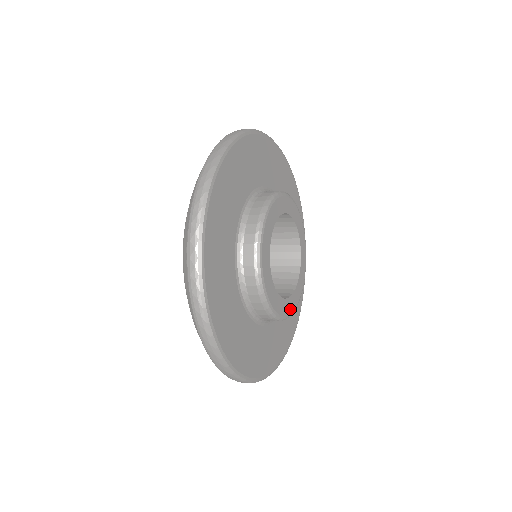
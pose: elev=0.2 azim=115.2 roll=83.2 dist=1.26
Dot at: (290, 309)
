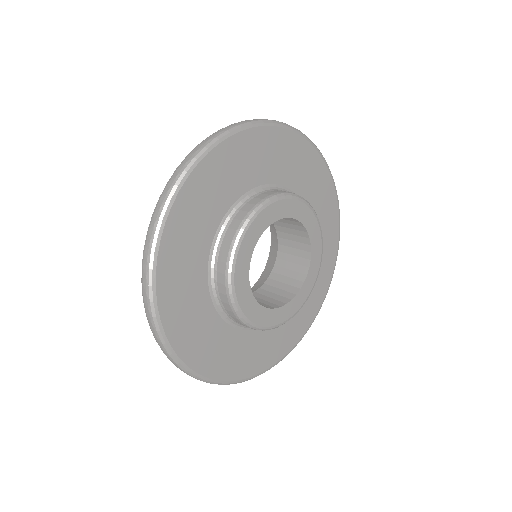
Dot at: (286, 316)
